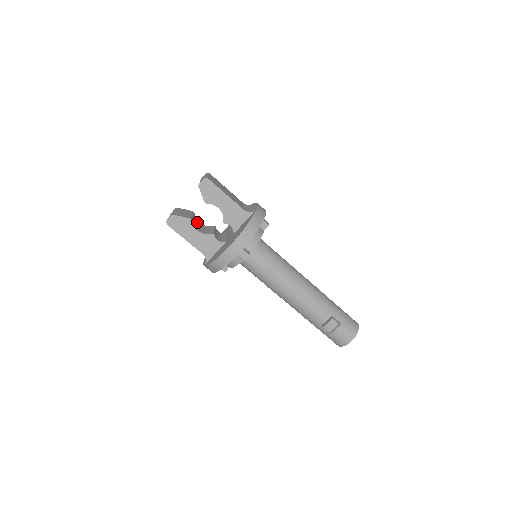
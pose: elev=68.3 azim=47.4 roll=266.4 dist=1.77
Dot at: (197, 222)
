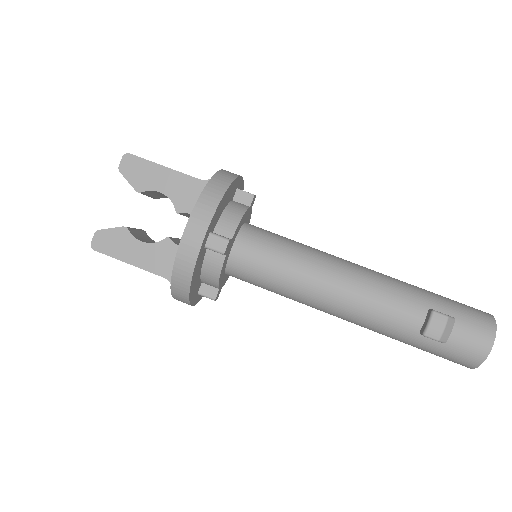
Dot at: (150, 240)
